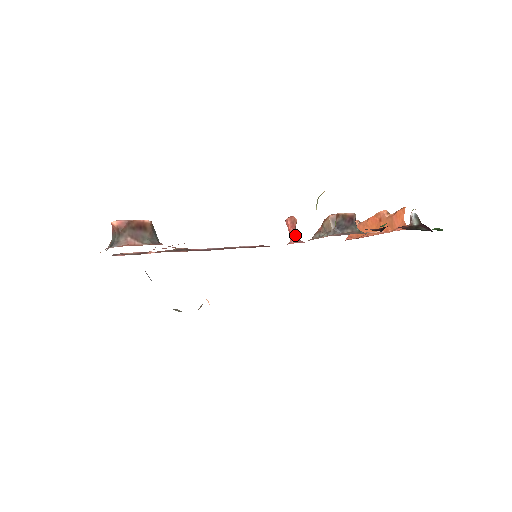
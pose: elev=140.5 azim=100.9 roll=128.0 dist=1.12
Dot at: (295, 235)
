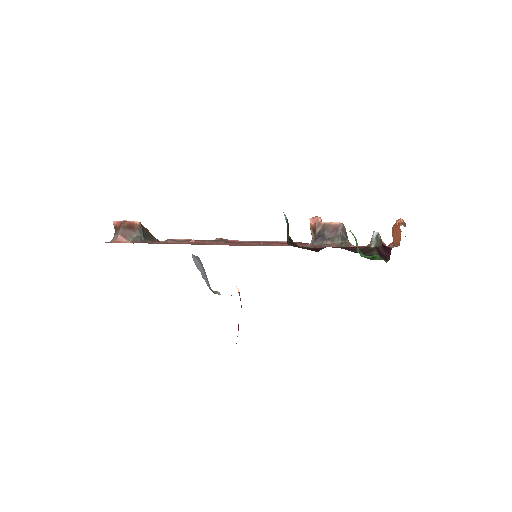
Dot at: occluded
